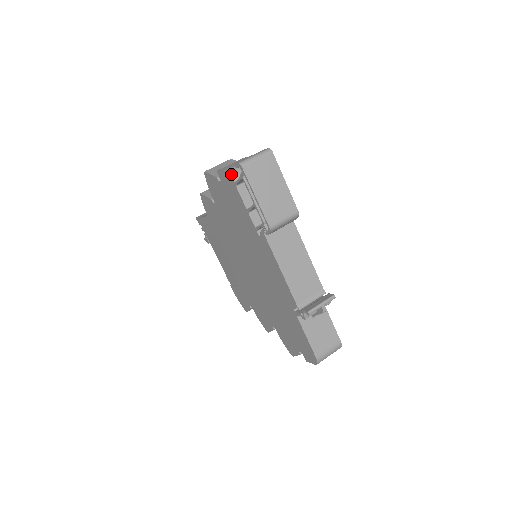
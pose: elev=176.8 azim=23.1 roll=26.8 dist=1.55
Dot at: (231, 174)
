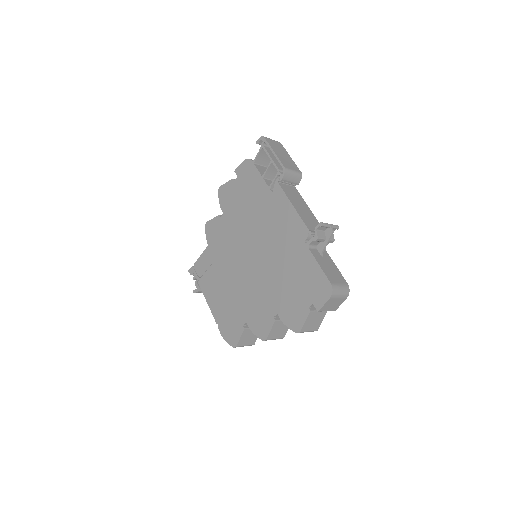
Dot at: (250, 159)
